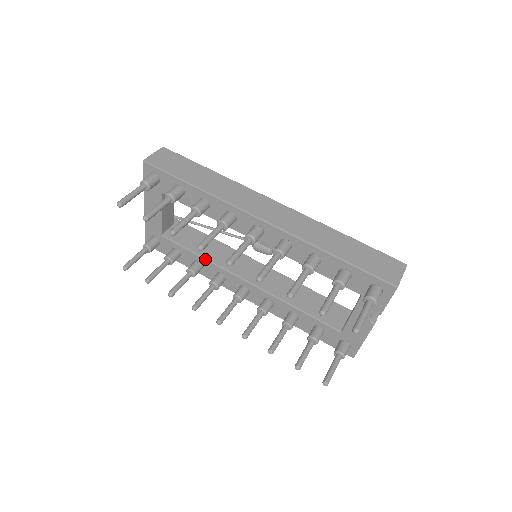
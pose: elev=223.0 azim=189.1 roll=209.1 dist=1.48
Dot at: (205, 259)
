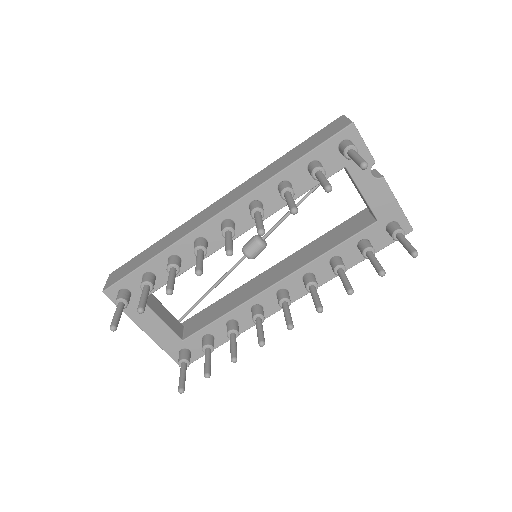
Dot at: (230, 312)
